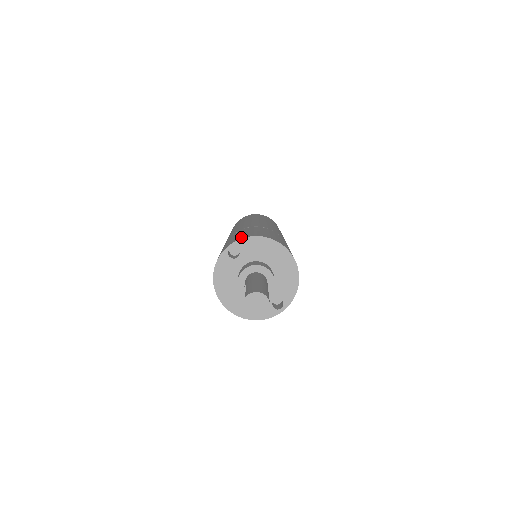
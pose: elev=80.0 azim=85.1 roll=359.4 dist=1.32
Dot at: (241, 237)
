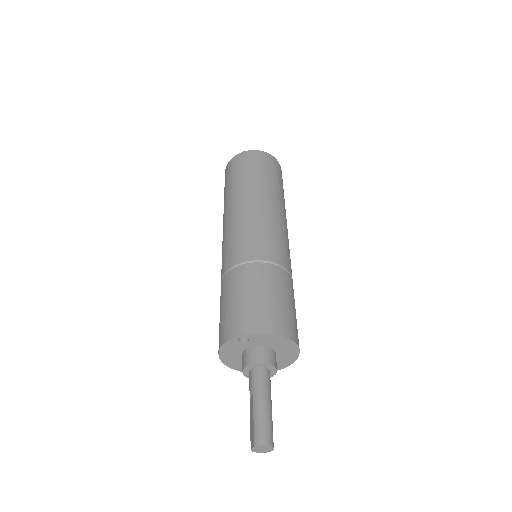
Dot at: (253, 325)
